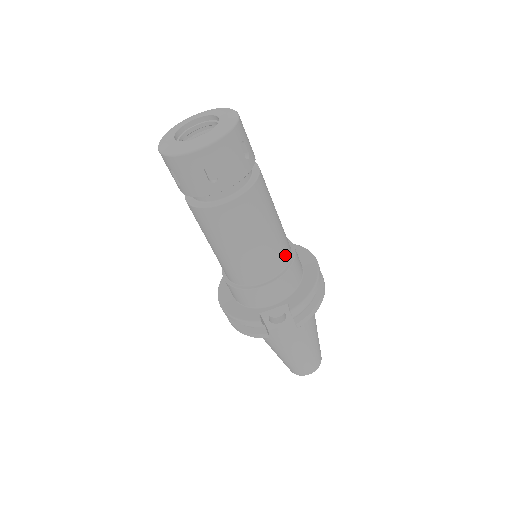
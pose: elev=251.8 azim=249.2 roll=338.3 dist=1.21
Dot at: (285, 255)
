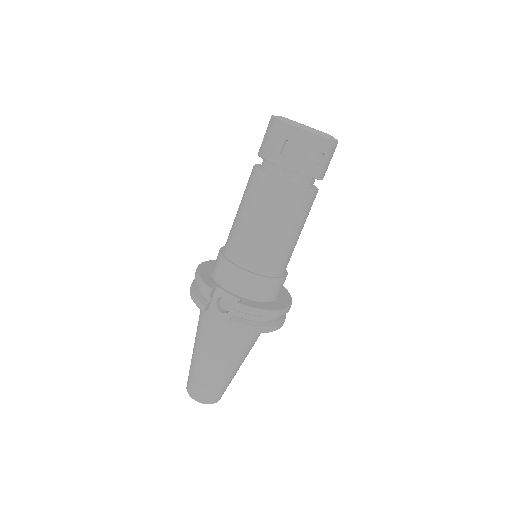
Dot at: (274, 267)
